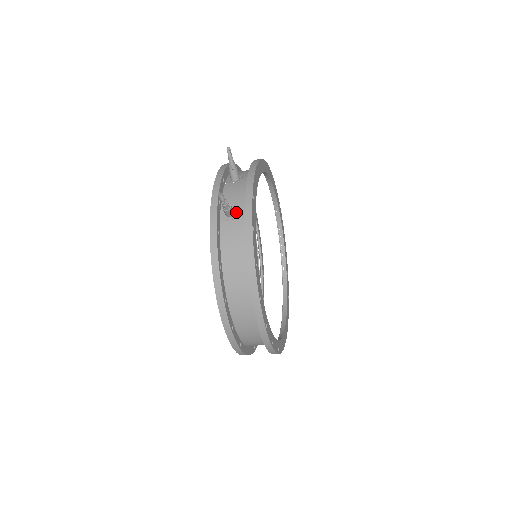
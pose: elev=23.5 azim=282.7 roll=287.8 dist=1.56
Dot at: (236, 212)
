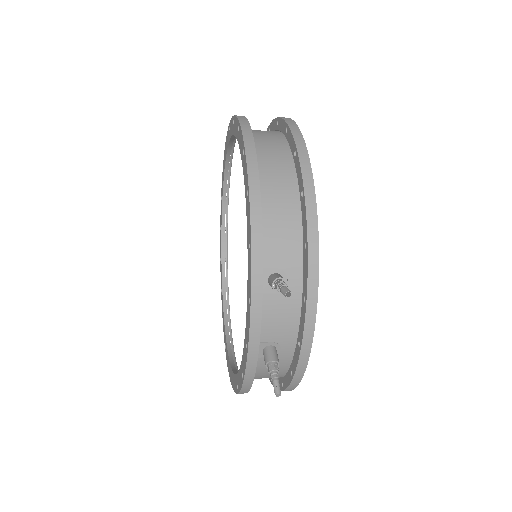
Dot at: (278, 349)
